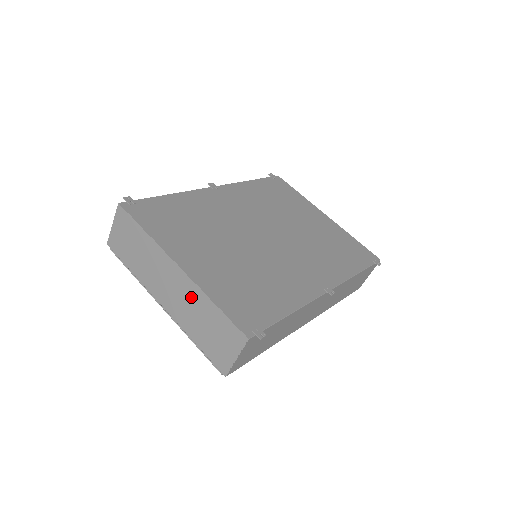
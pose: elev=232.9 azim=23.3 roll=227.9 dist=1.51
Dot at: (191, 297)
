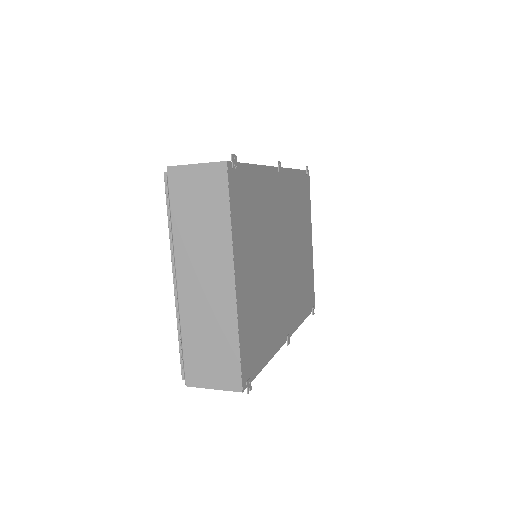
Dot at: (220, 313)
